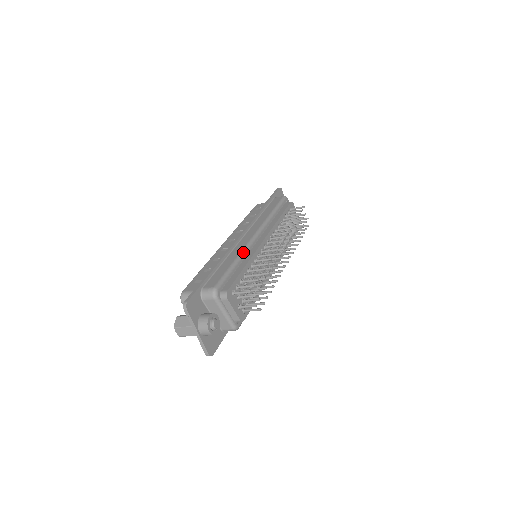
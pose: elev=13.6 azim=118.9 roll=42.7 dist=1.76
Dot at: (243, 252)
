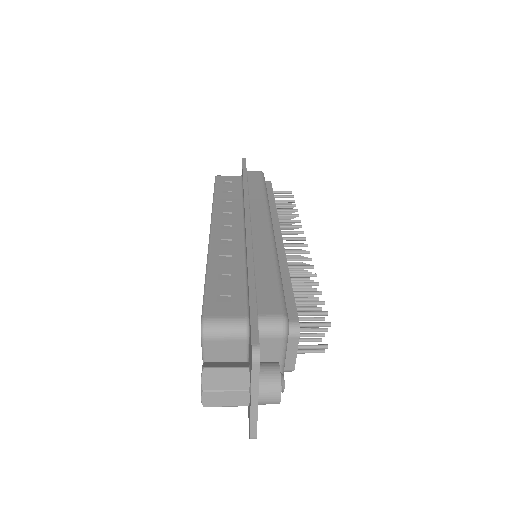
Dot at: (276, 251)
